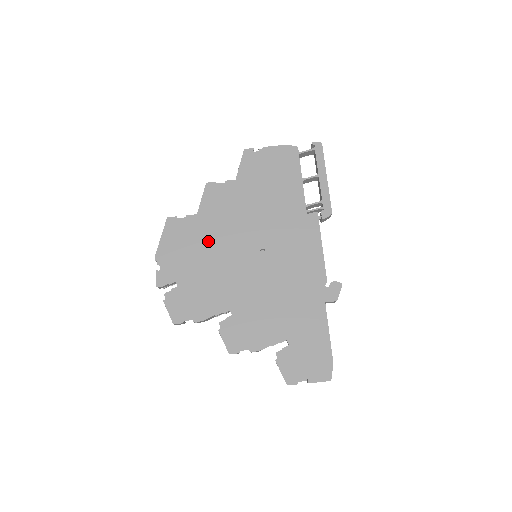
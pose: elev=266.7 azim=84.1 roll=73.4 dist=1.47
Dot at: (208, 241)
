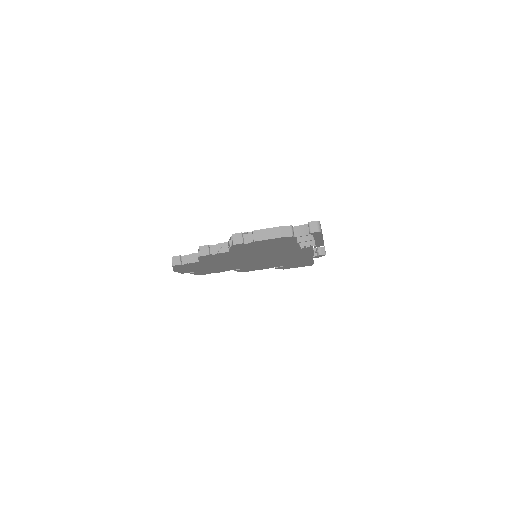
Dot at: (214, 264)
